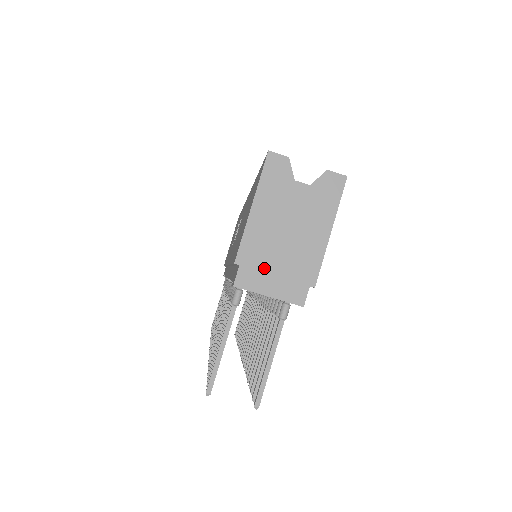
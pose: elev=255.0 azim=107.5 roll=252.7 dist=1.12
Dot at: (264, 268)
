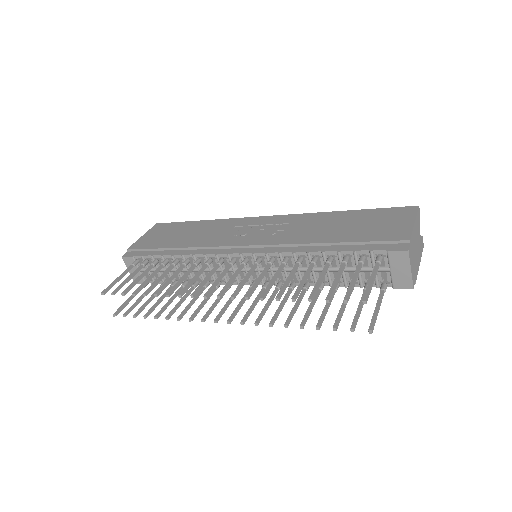
Dot at: (412, 255)
